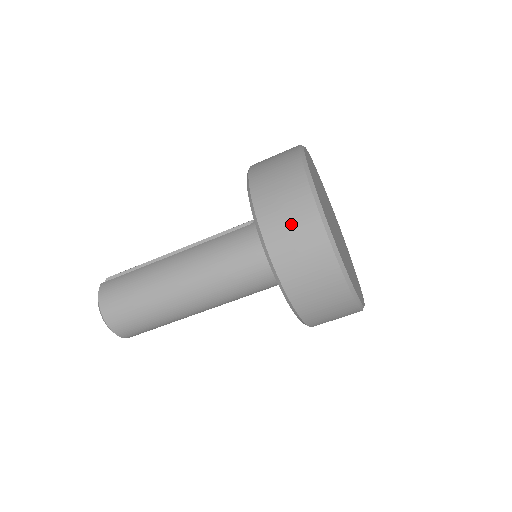
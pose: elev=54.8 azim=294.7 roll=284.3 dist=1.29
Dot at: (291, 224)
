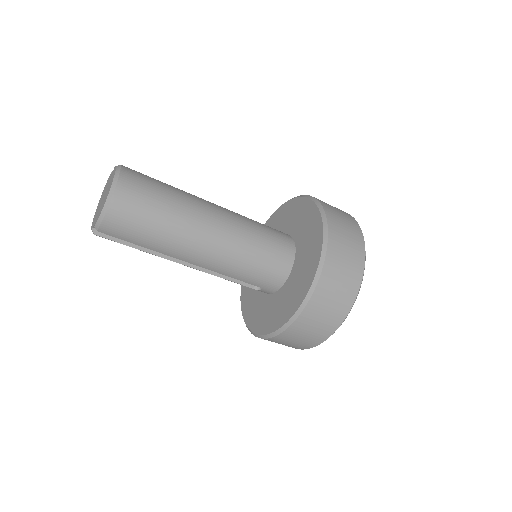
Dot at: (345, 225)
